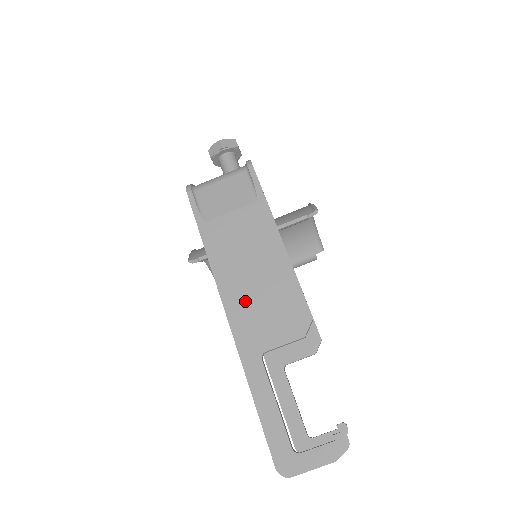
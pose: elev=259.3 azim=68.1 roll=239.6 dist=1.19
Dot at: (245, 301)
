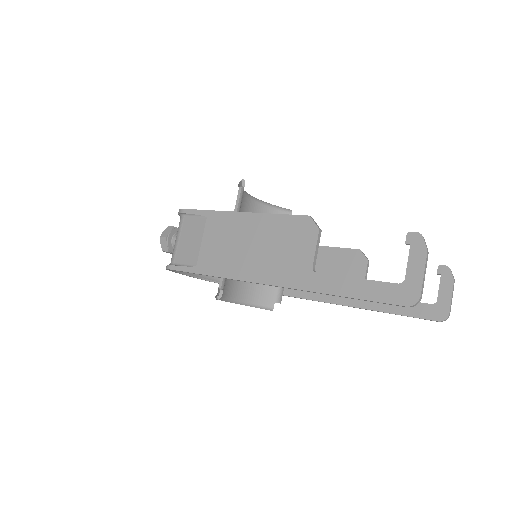
Dot at: (267, 264)
